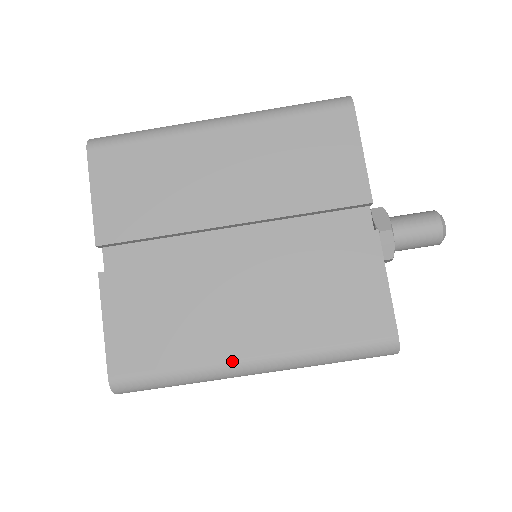
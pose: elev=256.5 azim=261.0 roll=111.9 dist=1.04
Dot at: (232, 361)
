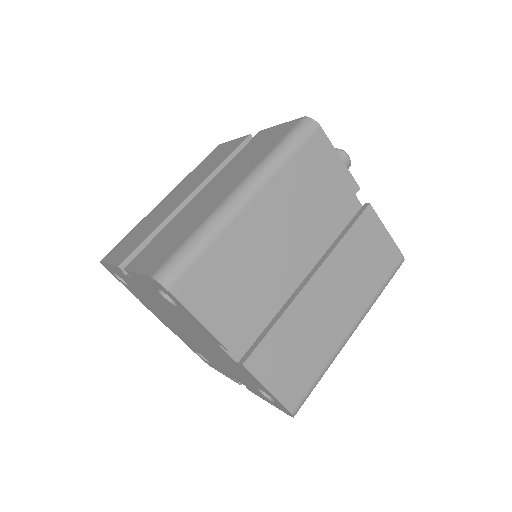
Dot at: (224, 201)
